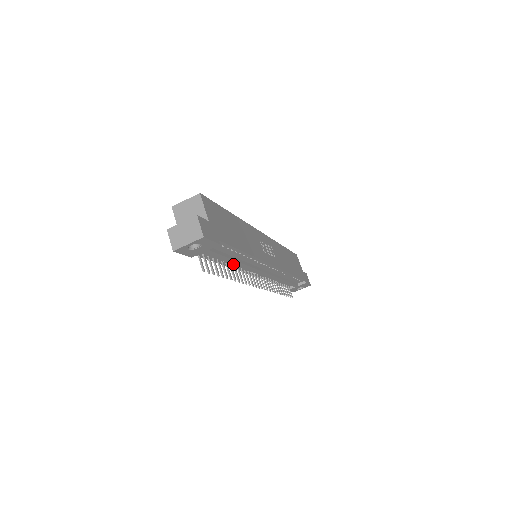
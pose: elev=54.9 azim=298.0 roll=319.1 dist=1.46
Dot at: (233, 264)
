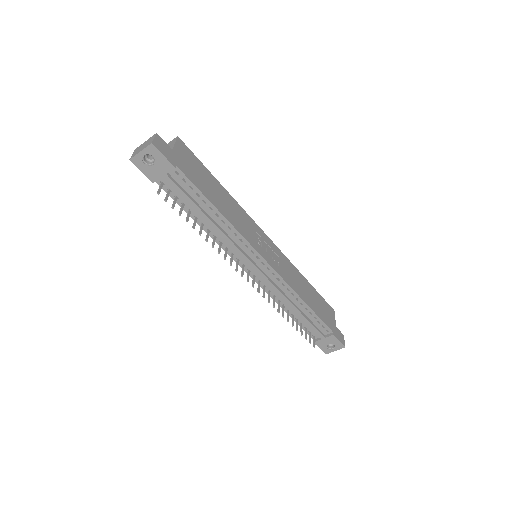
Dot at: (212, 231)
